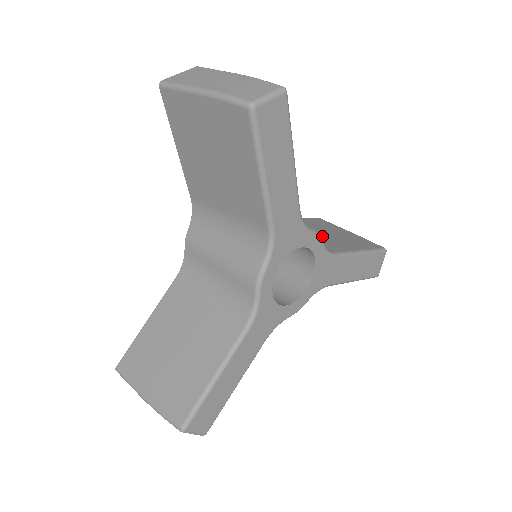
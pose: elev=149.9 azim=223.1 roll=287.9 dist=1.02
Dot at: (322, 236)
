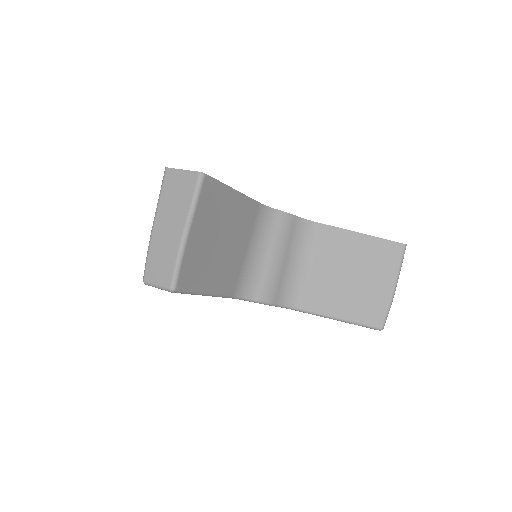
Dot at: (333, 280)
